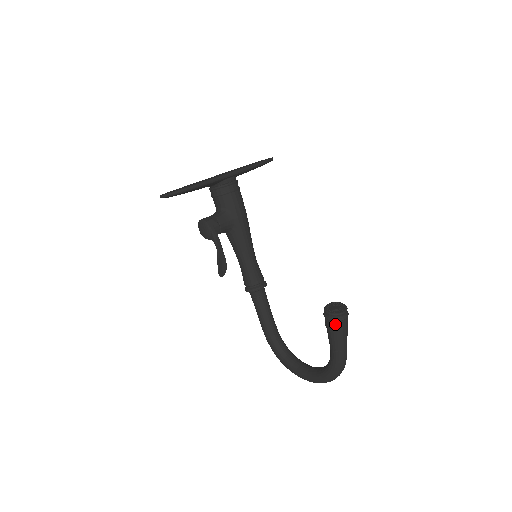
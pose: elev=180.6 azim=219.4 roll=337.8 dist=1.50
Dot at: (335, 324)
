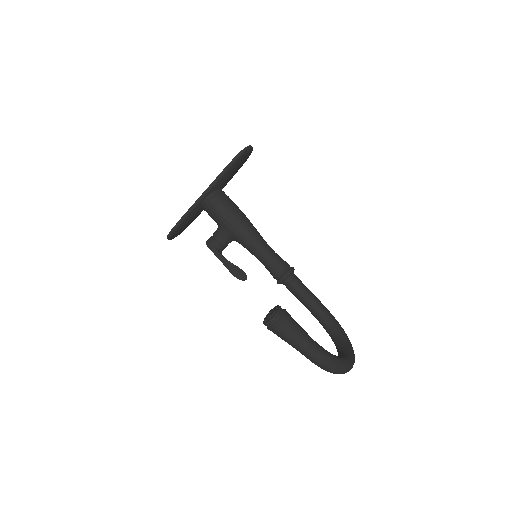
Dot at: (273, 332)
